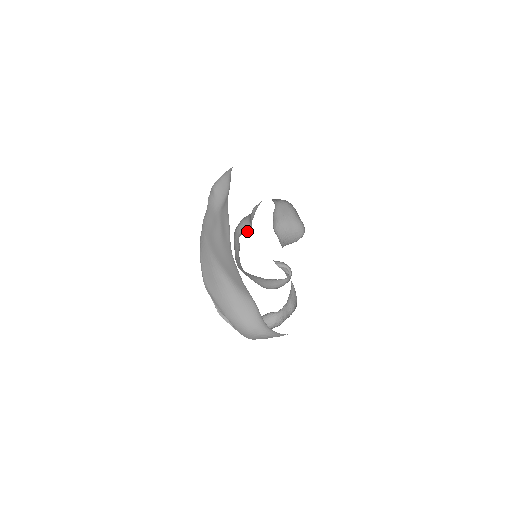
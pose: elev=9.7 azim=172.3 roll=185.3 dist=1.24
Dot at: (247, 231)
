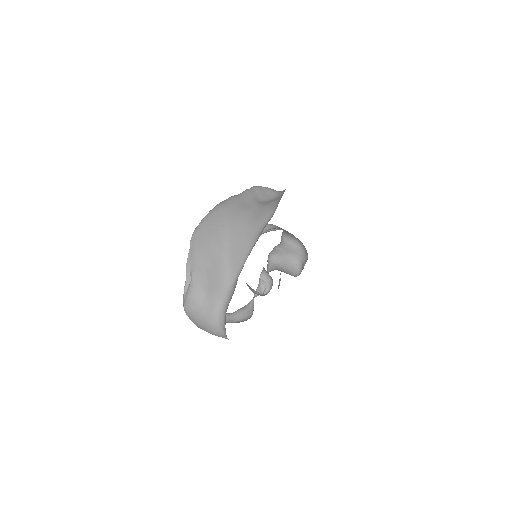
Dot at: occluded
